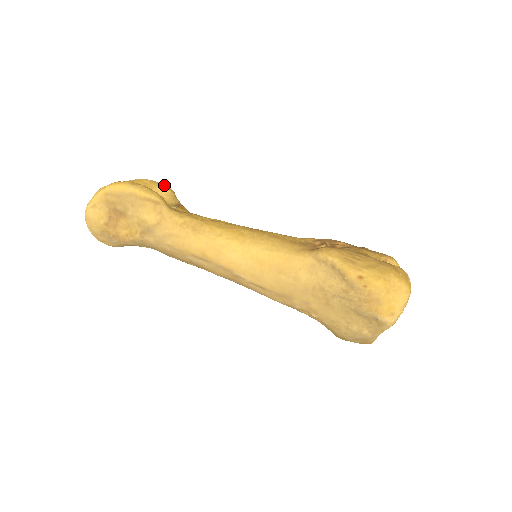
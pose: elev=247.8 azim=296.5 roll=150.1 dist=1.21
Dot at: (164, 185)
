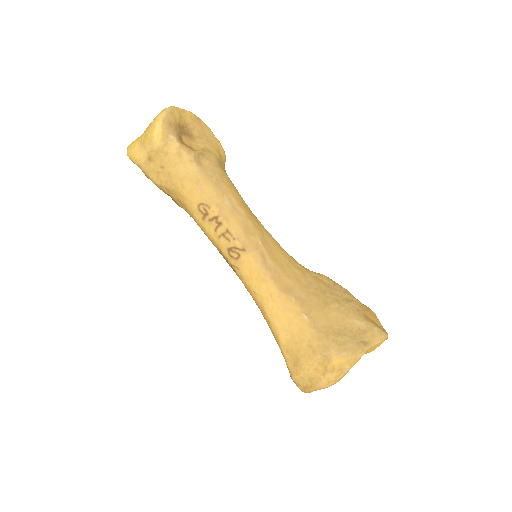
Dot at: occluded
